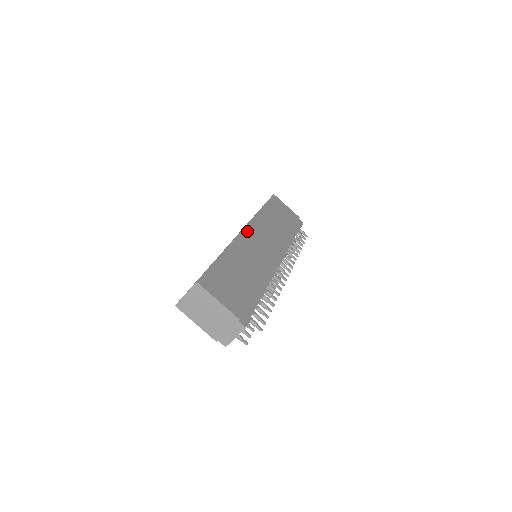
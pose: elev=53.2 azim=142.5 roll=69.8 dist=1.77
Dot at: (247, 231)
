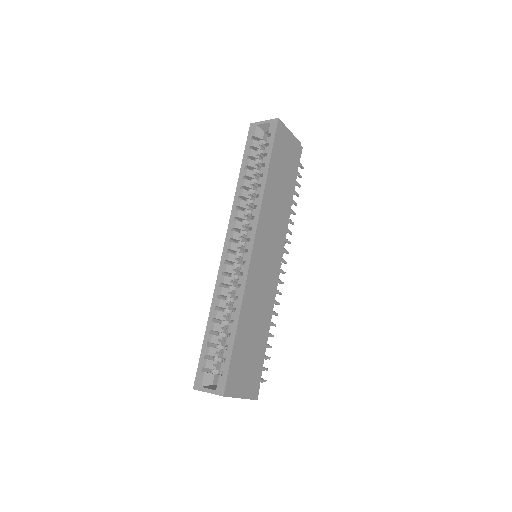
Dot at: (256, 250)
